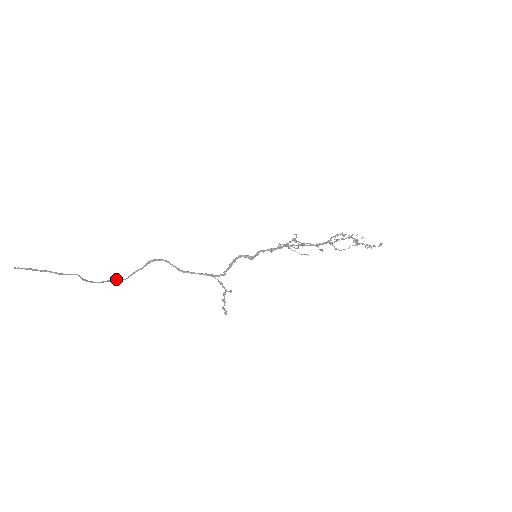
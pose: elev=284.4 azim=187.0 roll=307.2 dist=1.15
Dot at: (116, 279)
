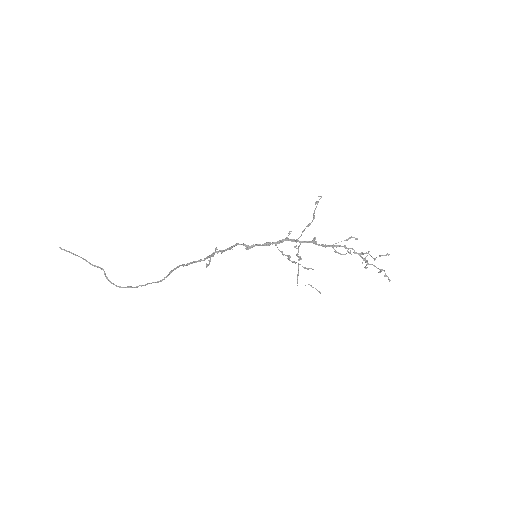
Dot at: (134, 287)
